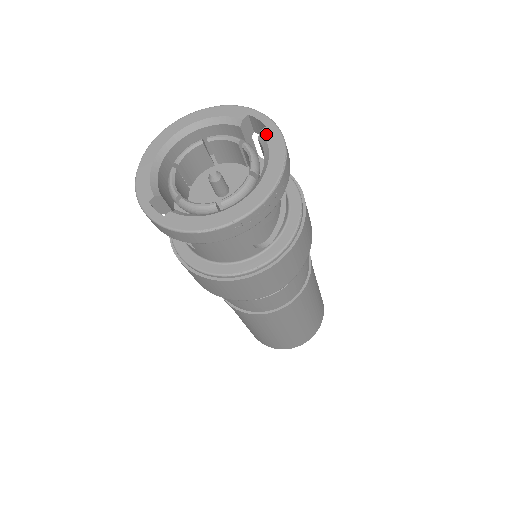
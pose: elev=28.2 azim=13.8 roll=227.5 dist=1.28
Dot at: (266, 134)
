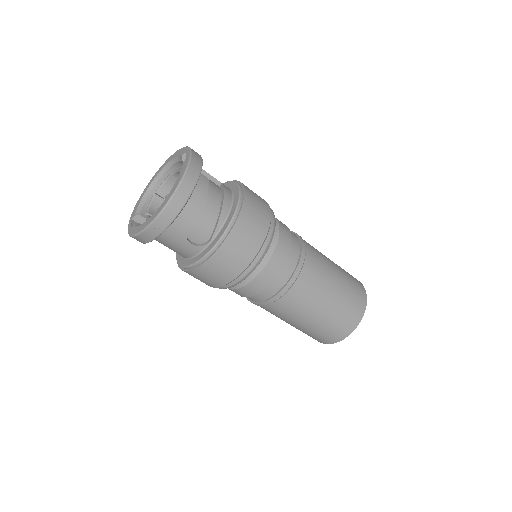
Dot at: (183, 164)
